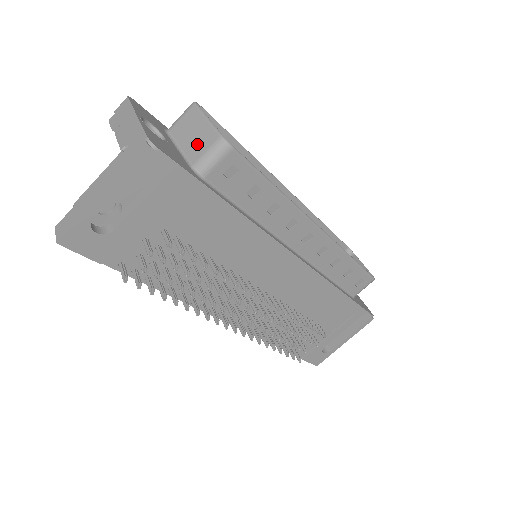
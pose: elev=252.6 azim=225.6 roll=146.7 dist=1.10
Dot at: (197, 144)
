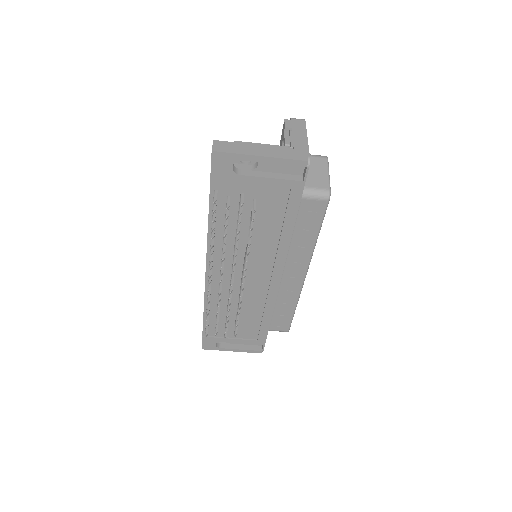
Dot at: (314, 179)
